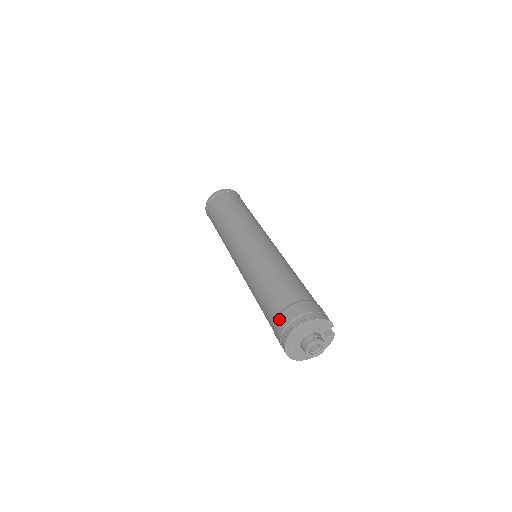
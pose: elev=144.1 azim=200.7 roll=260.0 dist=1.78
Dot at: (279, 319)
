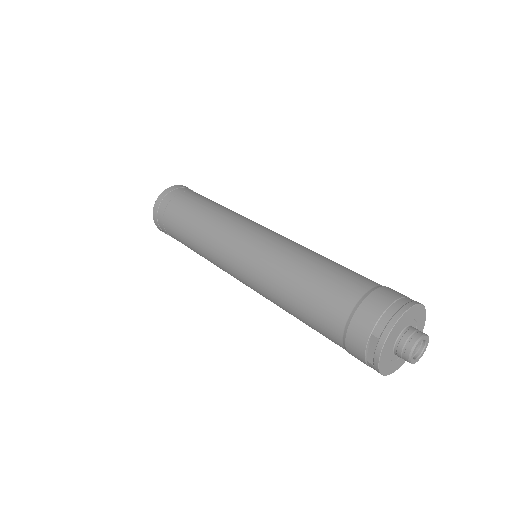
Dot at: (379, 291)
